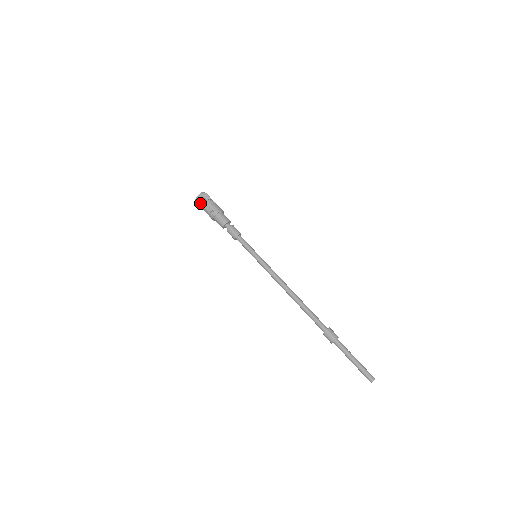
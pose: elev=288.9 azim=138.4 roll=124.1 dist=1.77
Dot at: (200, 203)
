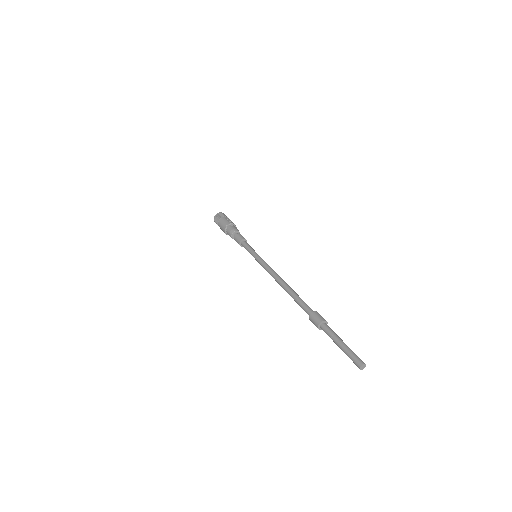
Dot at: (221, 215)
